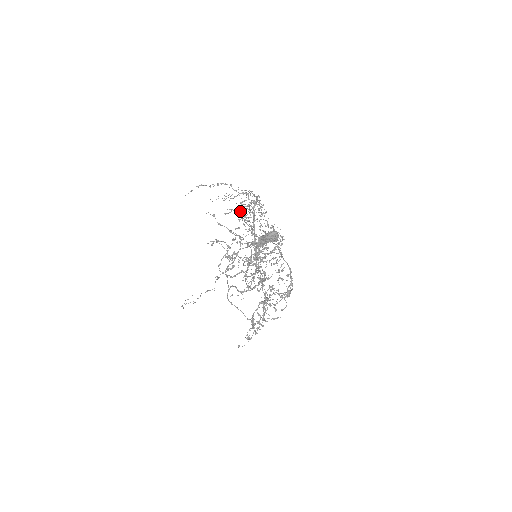
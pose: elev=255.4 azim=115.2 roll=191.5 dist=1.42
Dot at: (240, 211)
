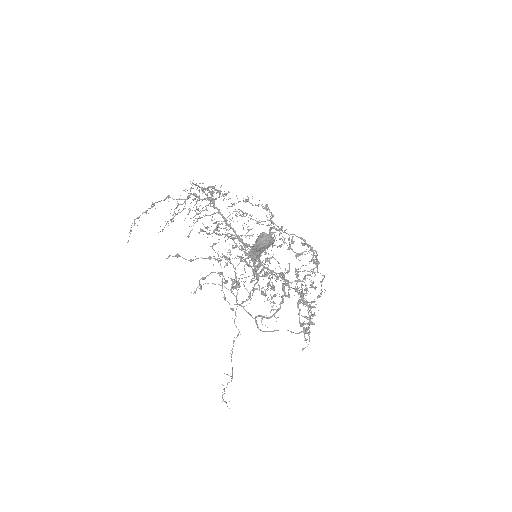
Dot at: occluded
